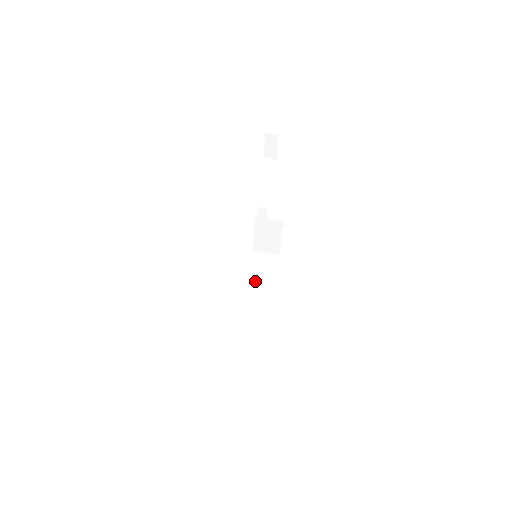
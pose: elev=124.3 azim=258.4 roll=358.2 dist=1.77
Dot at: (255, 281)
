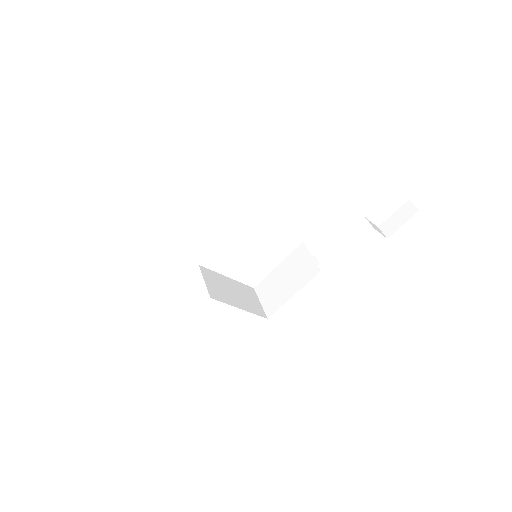
Dot at: (218, 282)
